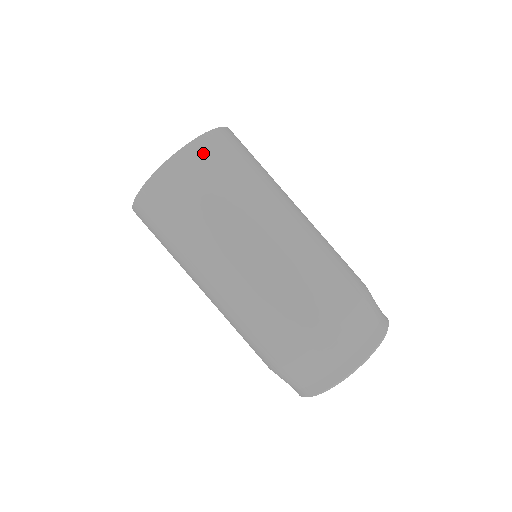
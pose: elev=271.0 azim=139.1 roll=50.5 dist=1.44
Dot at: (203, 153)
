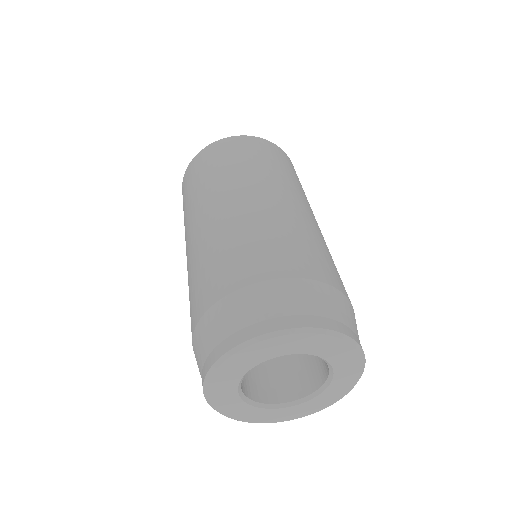
Dot at: (259, 144)
